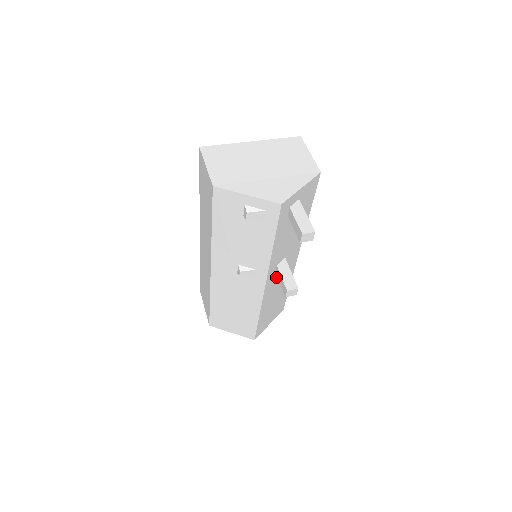
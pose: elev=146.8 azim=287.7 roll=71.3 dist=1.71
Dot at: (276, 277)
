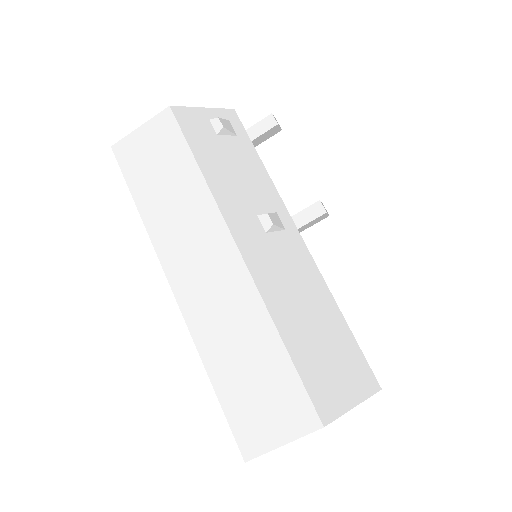
Dot at: occluded
